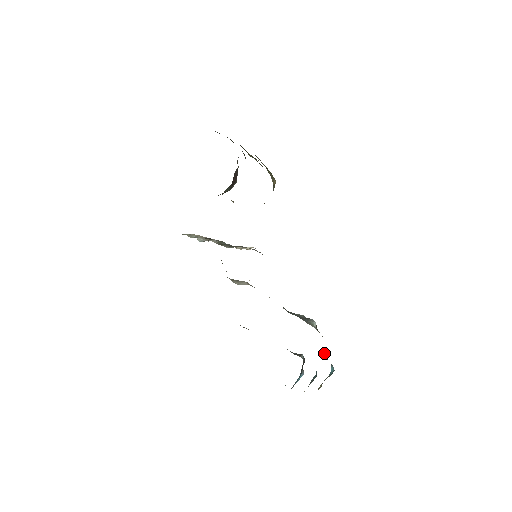
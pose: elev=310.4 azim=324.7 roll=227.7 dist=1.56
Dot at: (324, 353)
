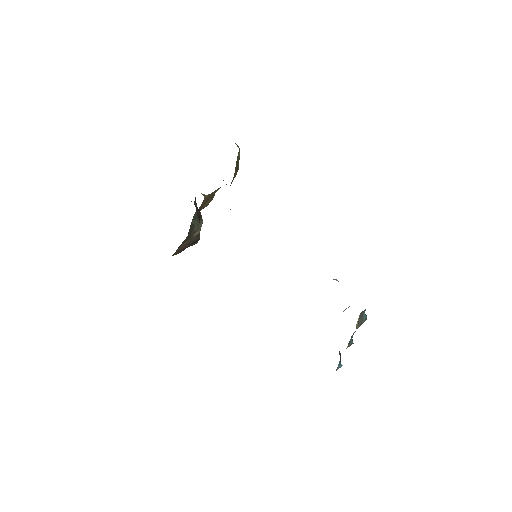
Dot at: occluded
